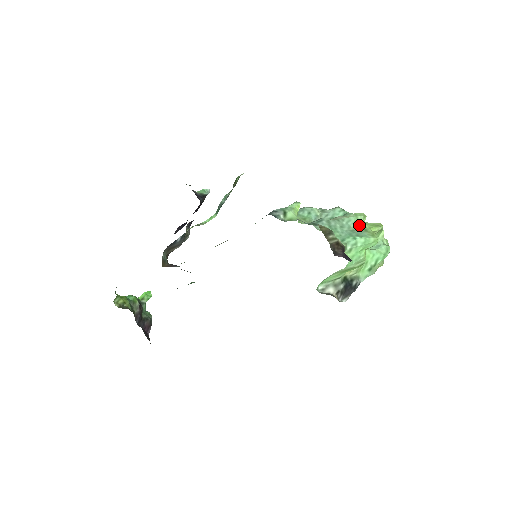
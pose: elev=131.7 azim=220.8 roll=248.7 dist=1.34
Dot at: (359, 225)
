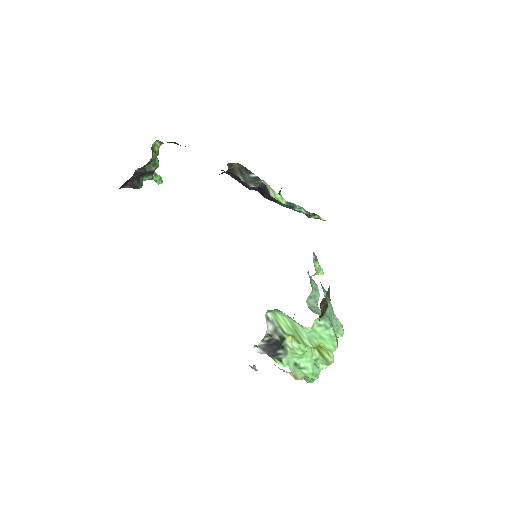
Dot at: (336, 330)
